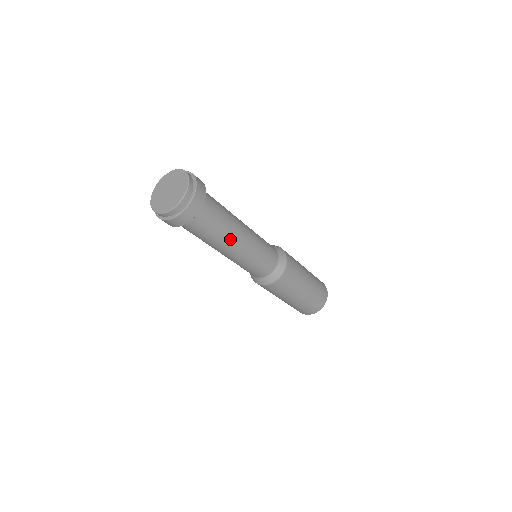
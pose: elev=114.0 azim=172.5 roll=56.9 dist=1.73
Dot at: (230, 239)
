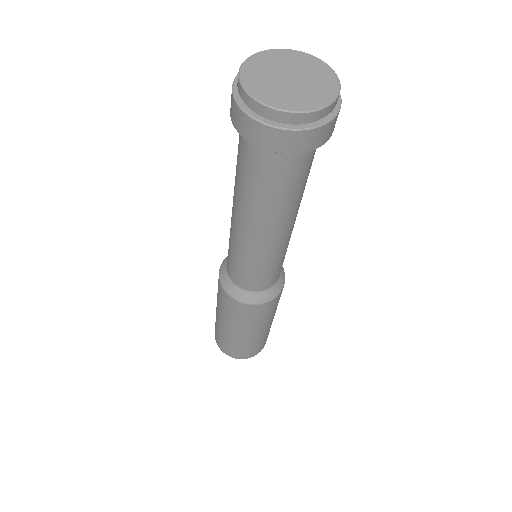
Dot at: (300, 202)
